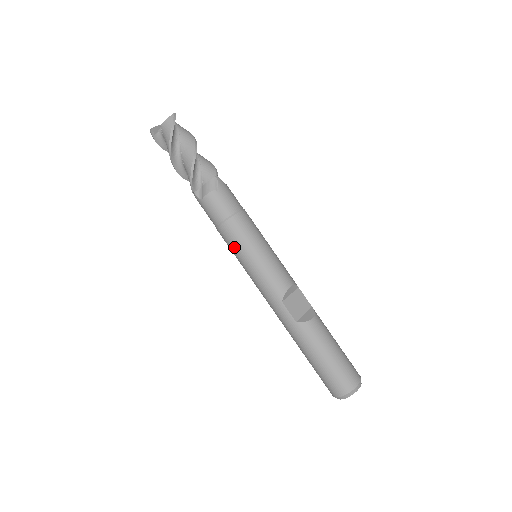
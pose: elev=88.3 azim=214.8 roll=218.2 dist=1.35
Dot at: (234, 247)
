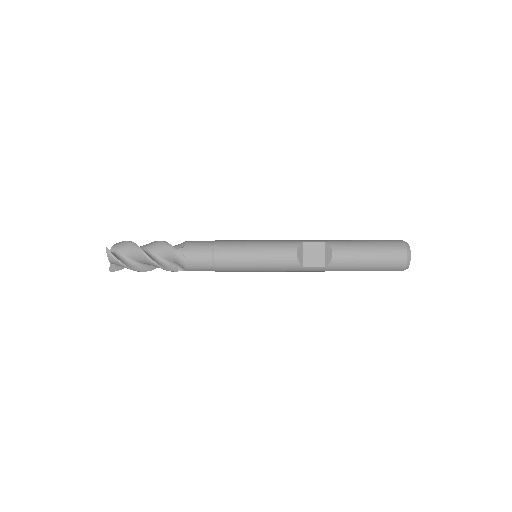
Dot at: (238, 271)
